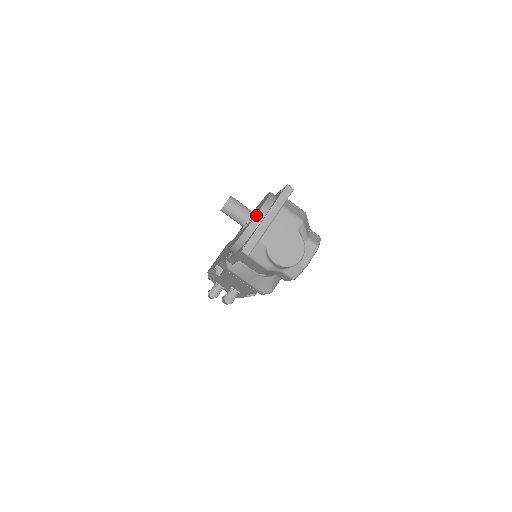
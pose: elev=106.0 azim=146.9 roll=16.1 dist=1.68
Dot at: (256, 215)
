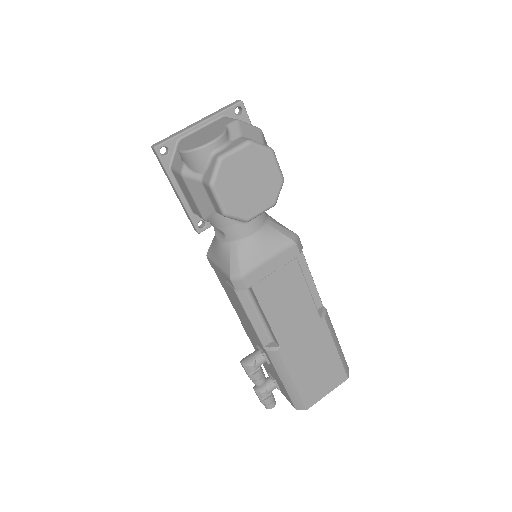
Dot at: occluded
